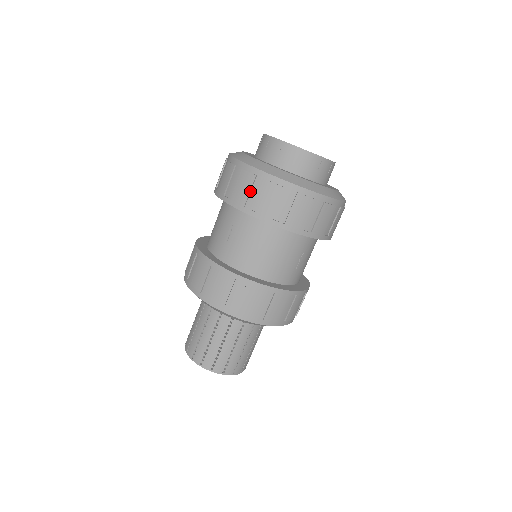
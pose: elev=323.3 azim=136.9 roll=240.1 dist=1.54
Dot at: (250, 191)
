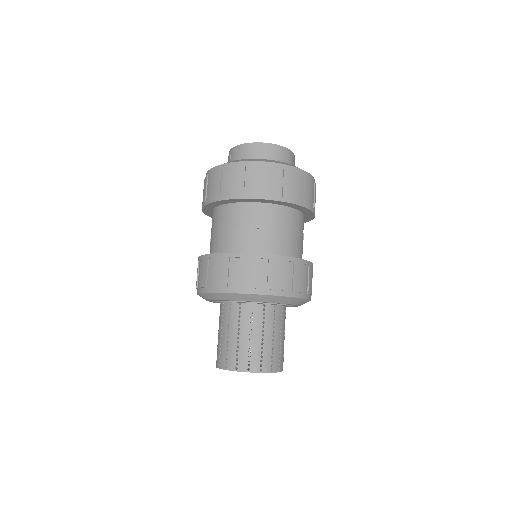
Dot at: (272, 182)
